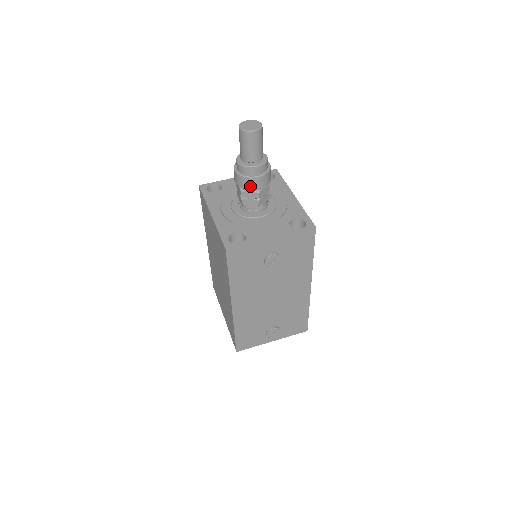
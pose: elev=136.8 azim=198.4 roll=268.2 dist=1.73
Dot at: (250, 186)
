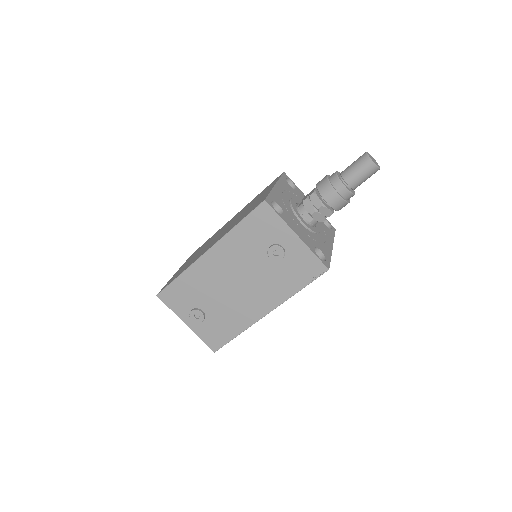
Dot at: (325, 194)
